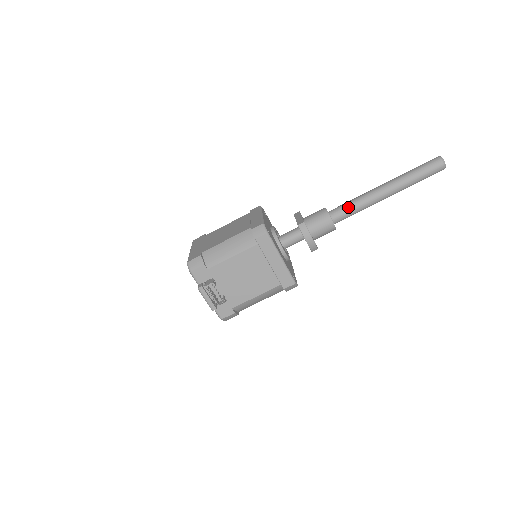
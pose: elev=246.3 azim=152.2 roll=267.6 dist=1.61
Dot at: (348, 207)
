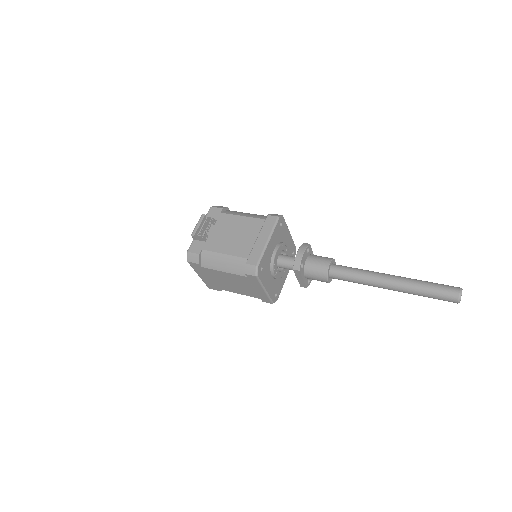
Dot at: (351, 268)
